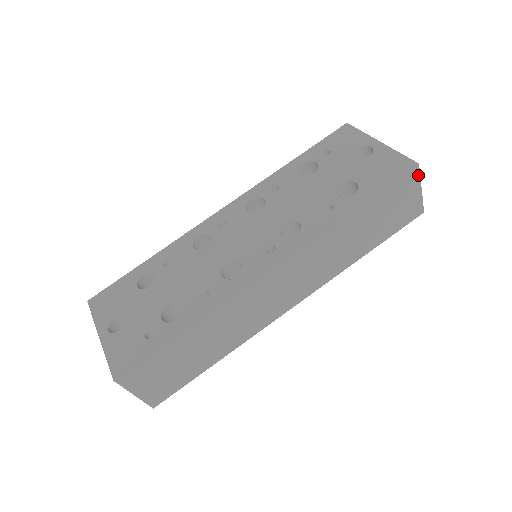
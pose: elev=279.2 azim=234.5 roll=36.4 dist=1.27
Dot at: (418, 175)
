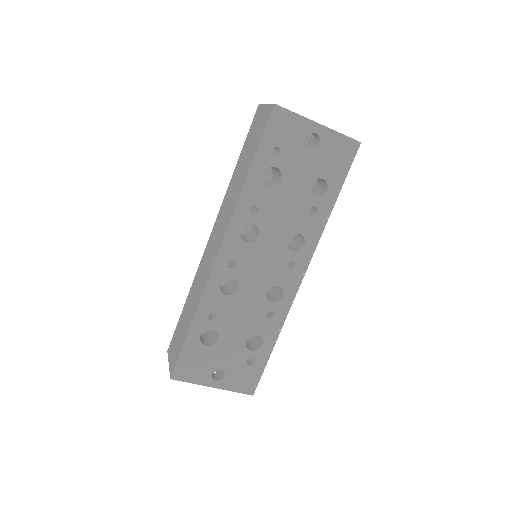
Dot at: occluded
